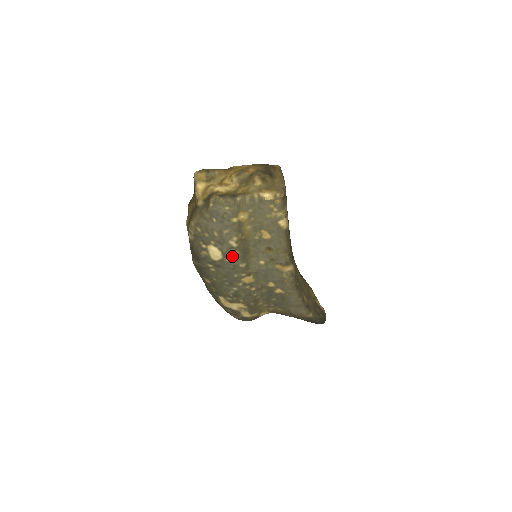
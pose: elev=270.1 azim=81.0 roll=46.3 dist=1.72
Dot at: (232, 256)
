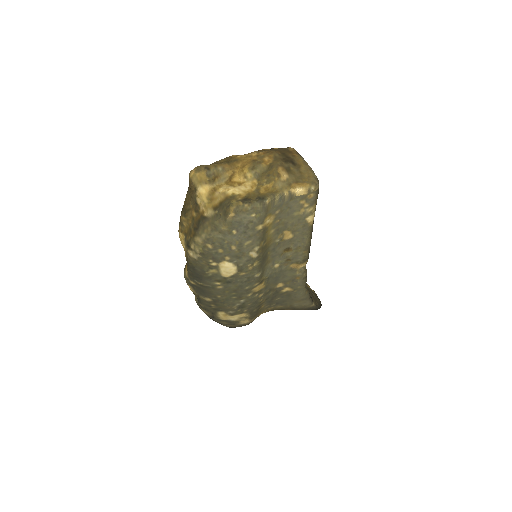
Dot at: (249, 268)
